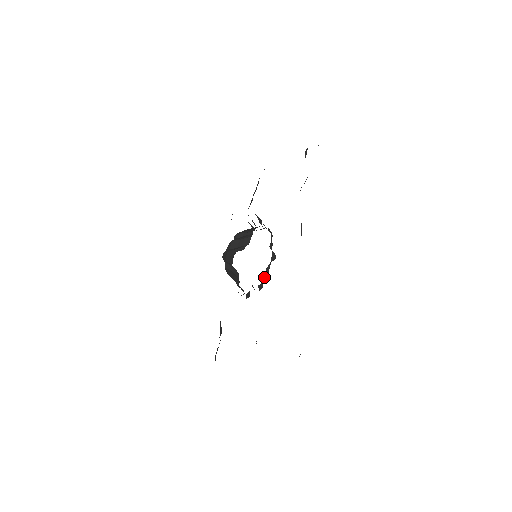
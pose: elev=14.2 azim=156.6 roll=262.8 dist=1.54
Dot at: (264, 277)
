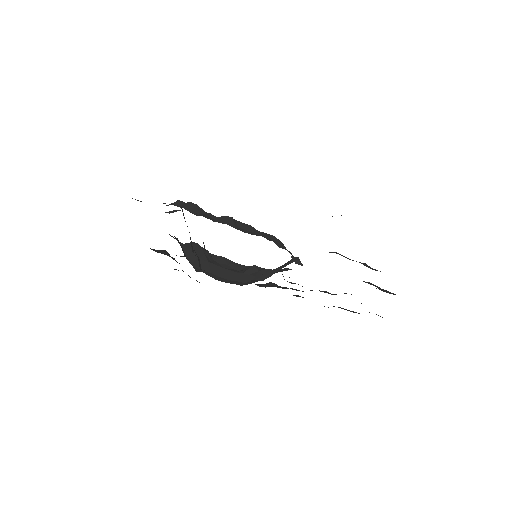
Dot at: occluded
